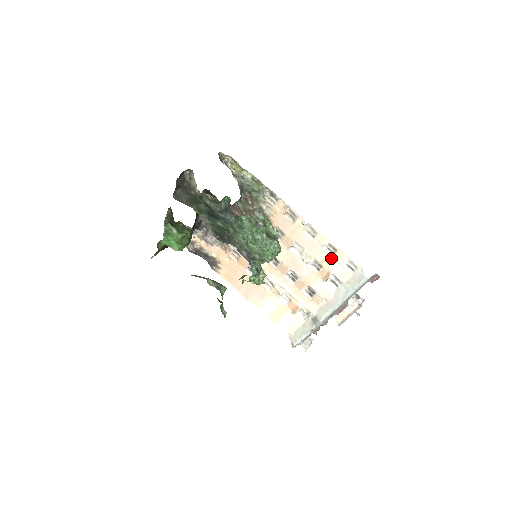
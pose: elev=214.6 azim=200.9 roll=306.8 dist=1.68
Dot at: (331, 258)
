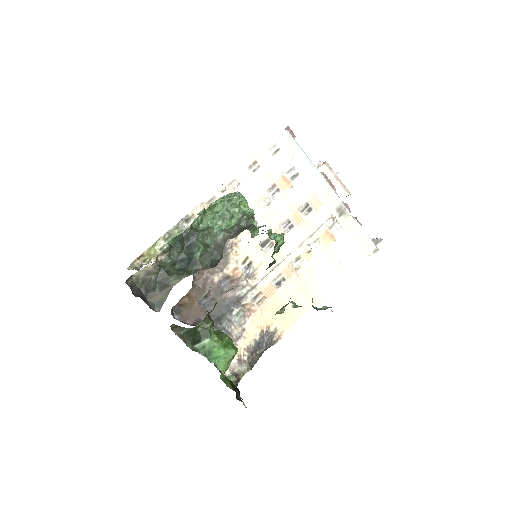
Dot at: (265, 170)
